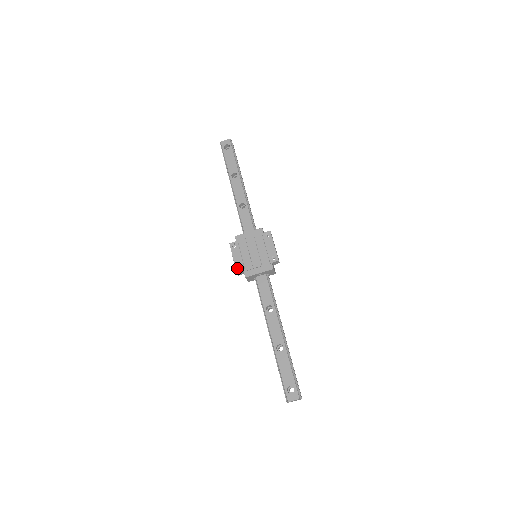
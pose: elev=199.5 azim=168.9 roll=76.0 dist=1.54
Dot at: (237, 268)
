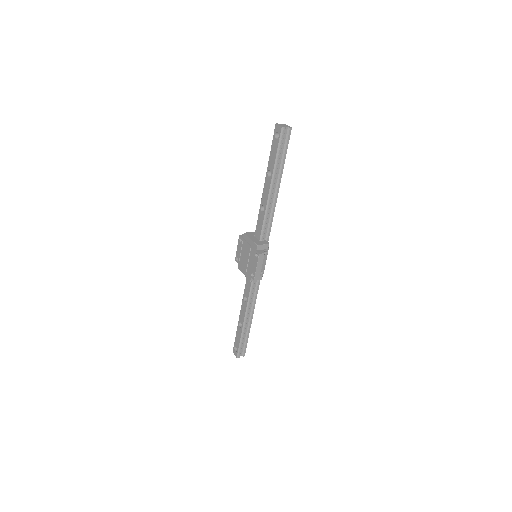
Dot at: (236, 257)
